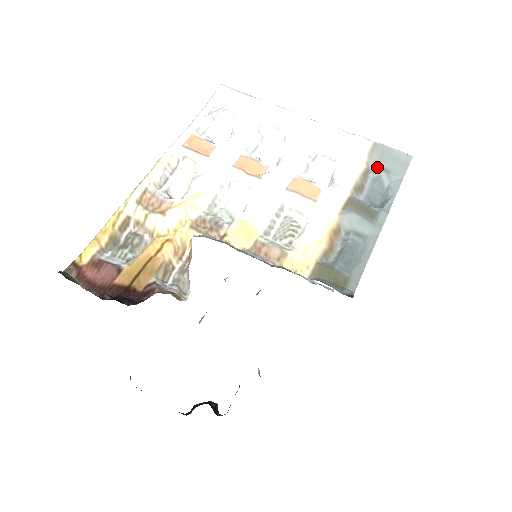
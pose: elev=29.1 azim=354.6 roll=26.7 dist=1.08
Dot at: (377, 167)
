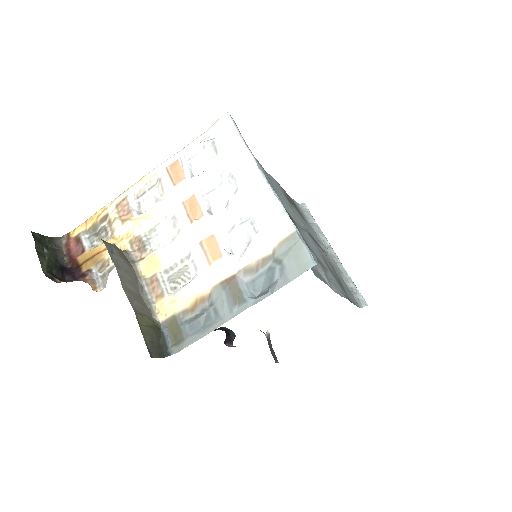
Dot at: (279, 258)
